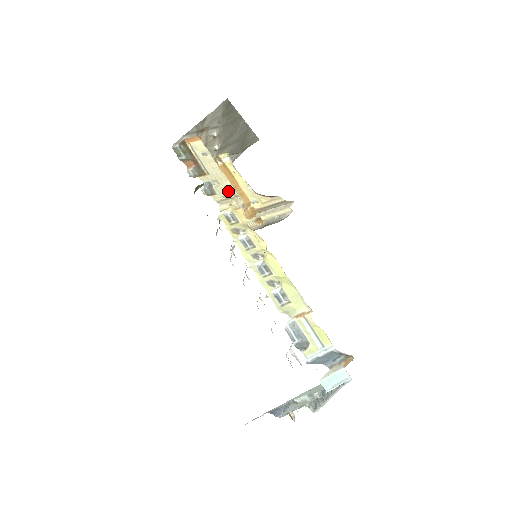
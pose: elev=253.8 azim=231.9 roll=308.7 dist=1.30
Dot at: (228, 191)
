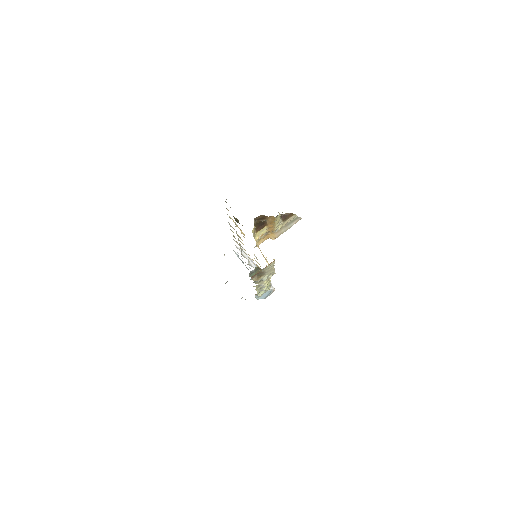
Dot at: (270, 275)
